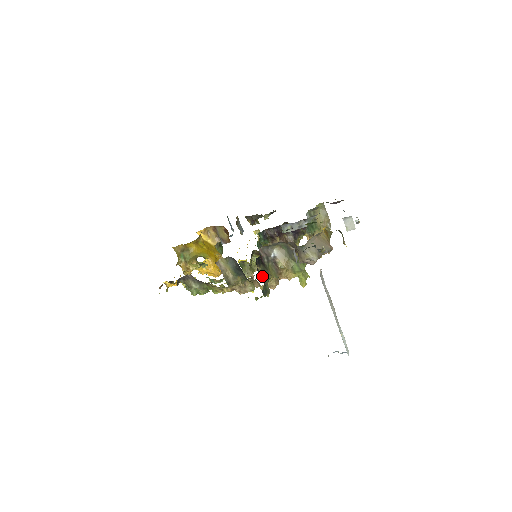
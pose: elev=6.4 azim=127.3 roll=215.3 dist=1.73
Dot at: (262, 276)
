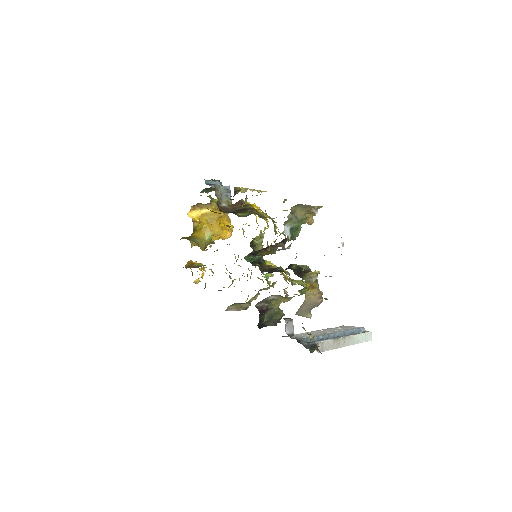
Dot at: (270, 320)
